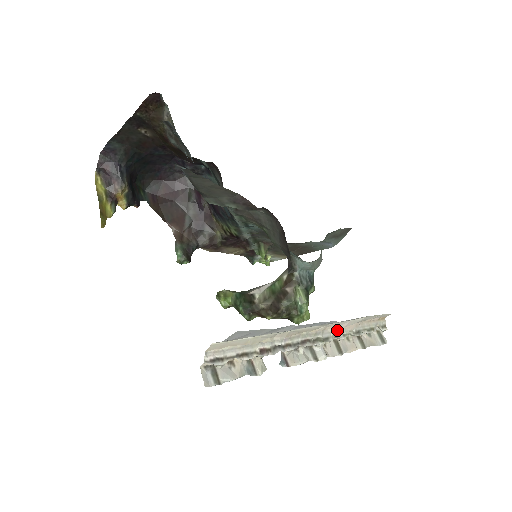
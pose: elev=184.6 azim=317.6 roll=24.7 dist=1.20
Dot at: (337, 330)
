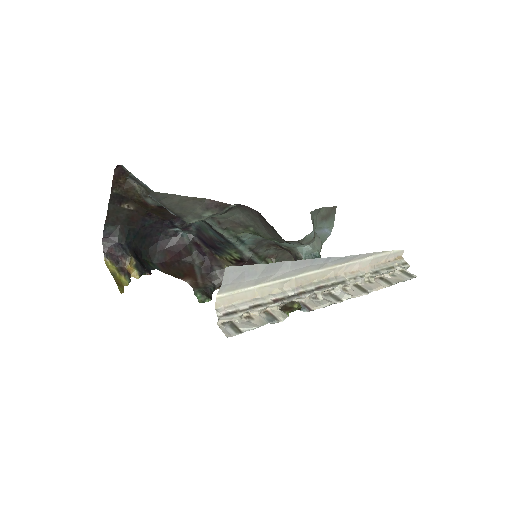
Dot at: (351, 274)
